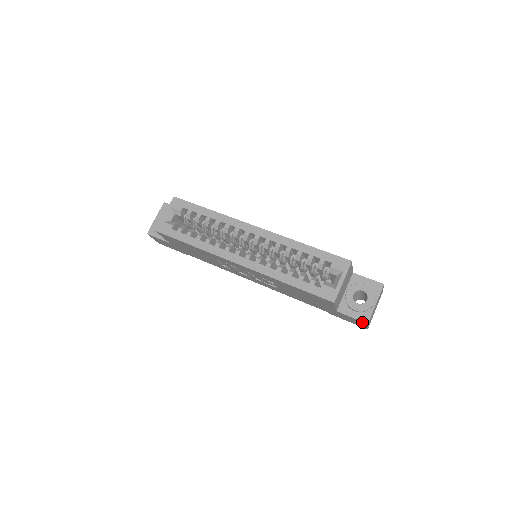
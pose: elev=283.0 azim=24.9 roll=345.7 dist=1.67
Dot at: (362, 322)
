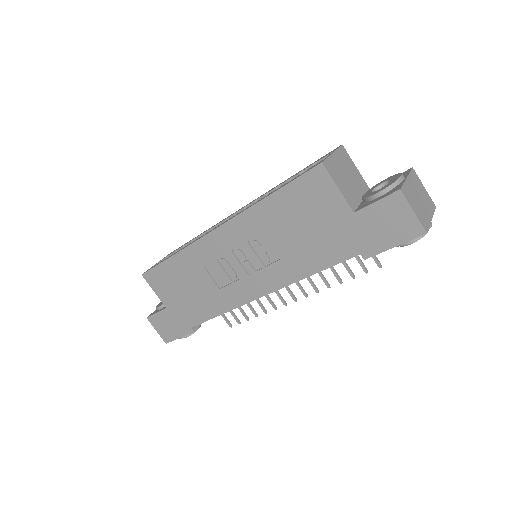
Dot at: (394, 198)
